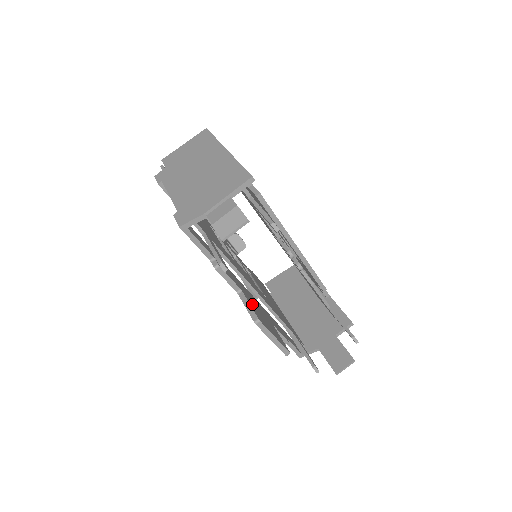
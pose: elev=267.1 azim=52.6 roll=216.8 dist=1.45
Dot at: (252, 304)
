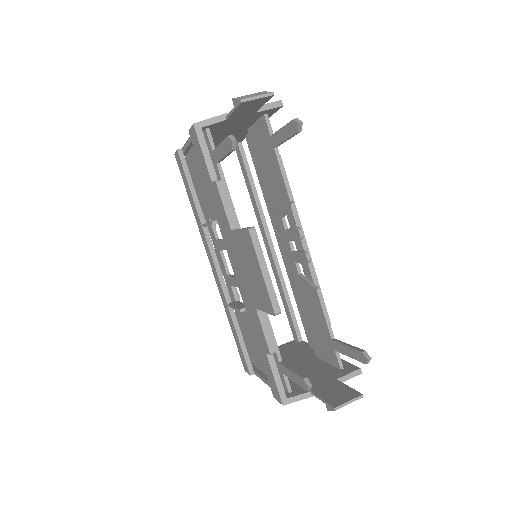
Dot at: occluded
